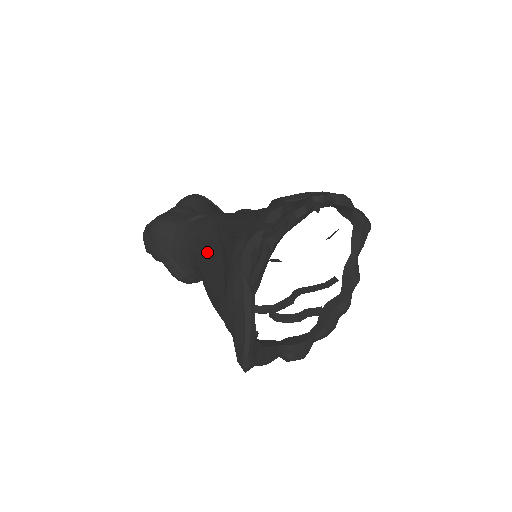
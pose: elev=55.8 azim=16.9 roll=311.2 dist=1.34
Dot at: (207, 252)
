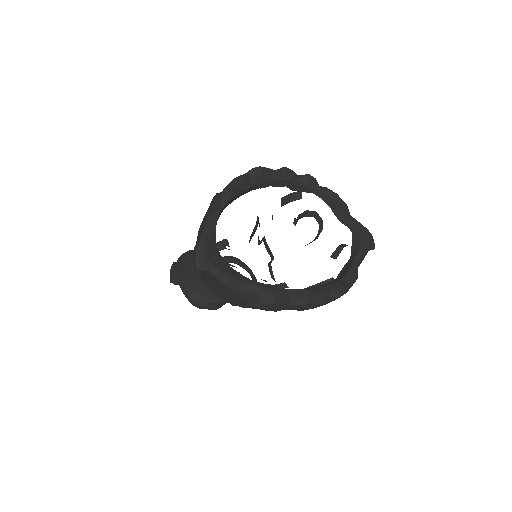
Dot at: occluded
